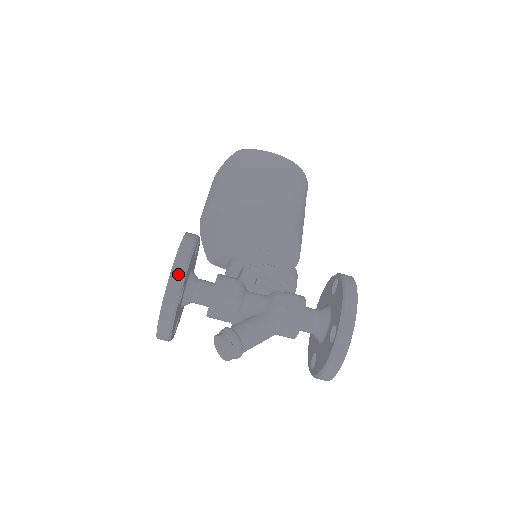
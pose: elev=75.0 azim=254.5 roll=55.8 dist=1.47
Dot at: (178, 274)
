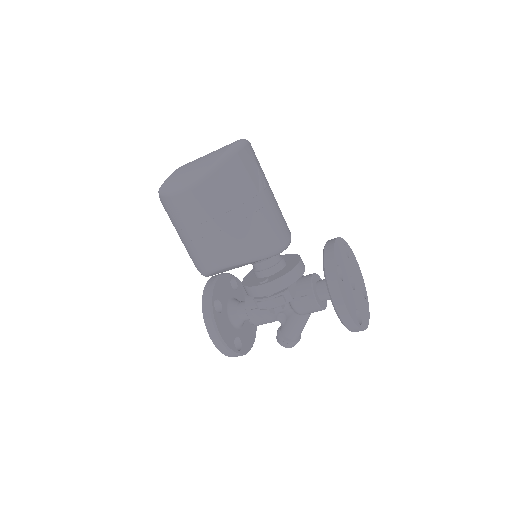
Dot at: (225, 351)
